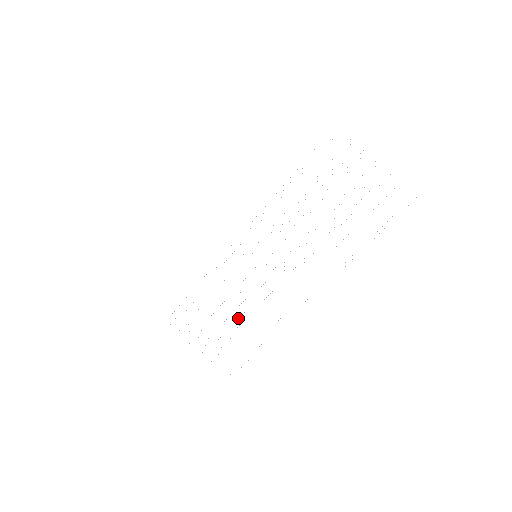
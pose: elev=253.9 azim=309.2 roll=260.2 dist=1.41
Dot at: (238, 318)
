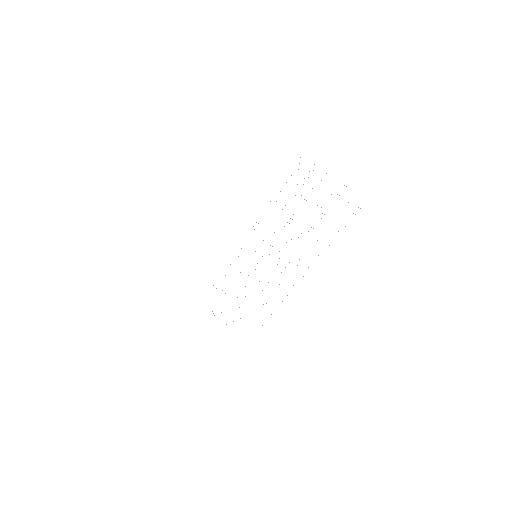
Dot at: occluded
